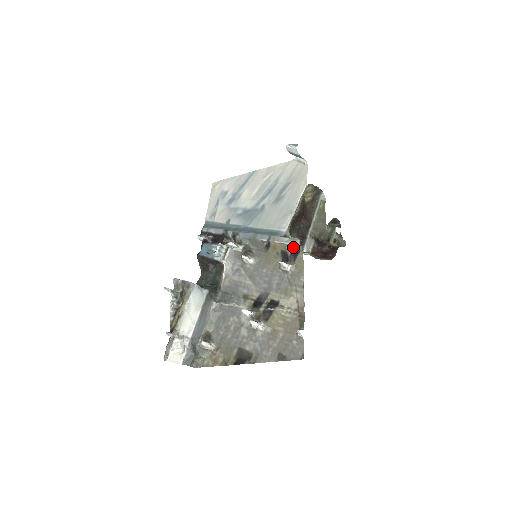
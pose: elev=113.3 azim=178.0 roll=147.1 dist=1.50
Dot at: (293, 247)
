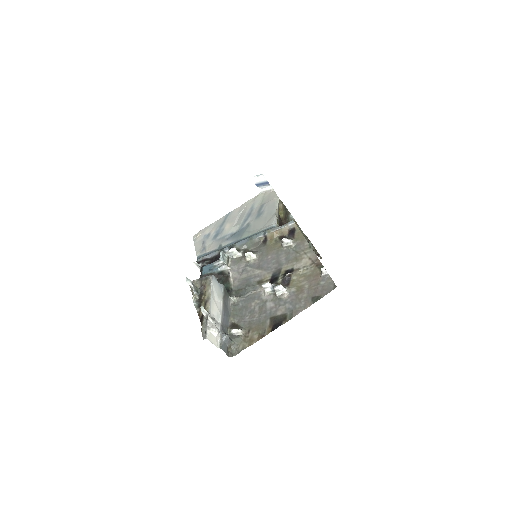
Dot at: (288, 228)
